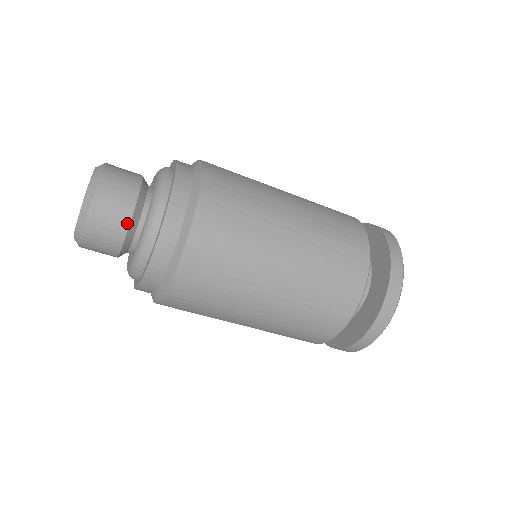
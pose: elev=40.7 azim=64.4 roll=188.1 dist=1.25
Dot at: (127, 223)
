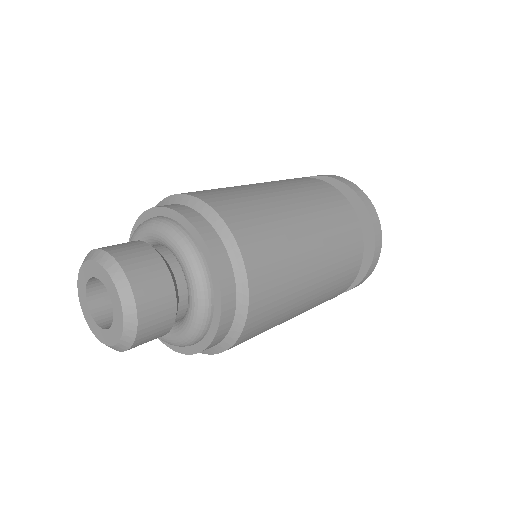
Dot at: (174, 313)
